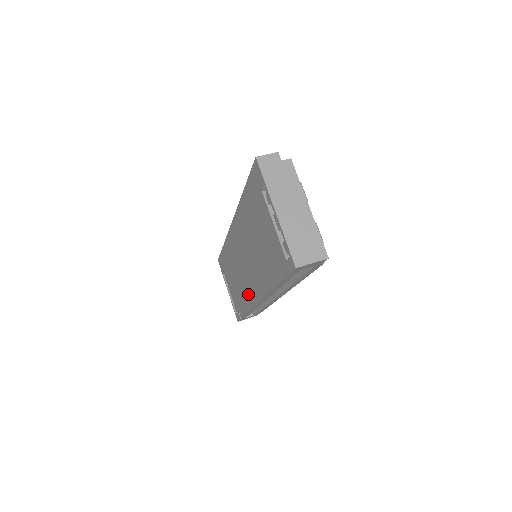
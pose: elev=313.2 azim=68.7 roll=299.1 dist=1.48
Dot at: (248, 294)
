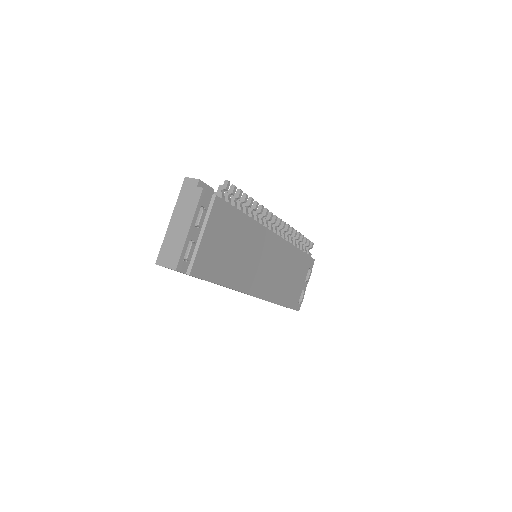
Dot at: occluded
